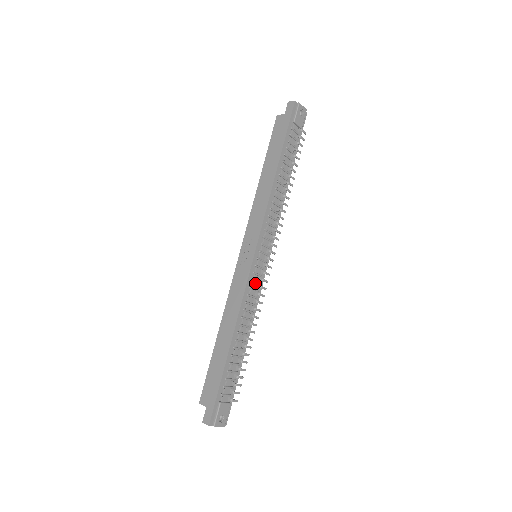
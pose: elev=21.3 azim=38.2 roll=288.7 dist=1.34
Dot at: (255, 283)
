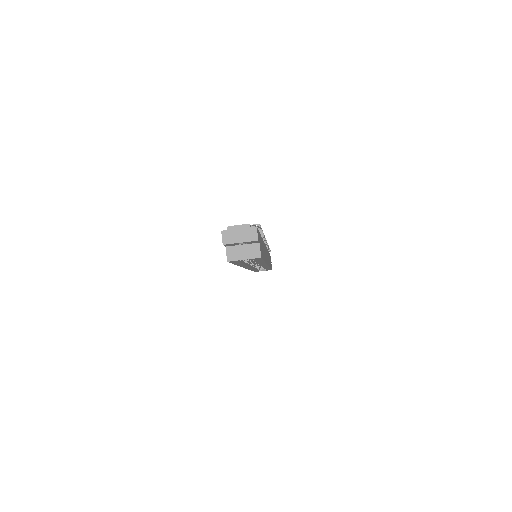
Dot at: occluded
